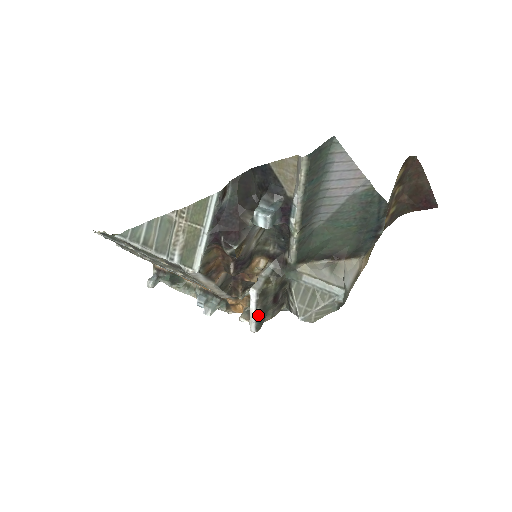
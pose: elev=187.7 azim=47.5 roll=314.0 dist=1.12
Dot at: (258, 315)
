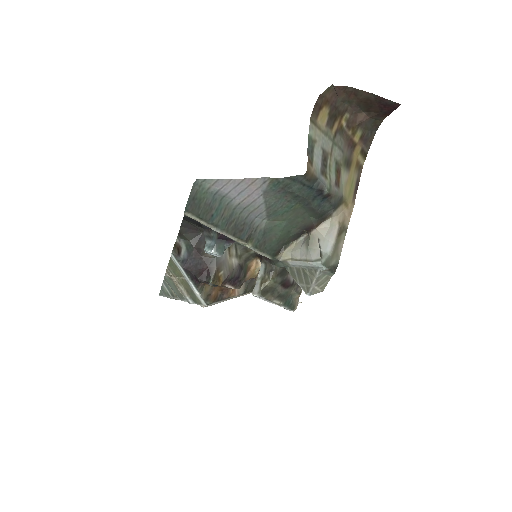
Dot at: (281, 303)
